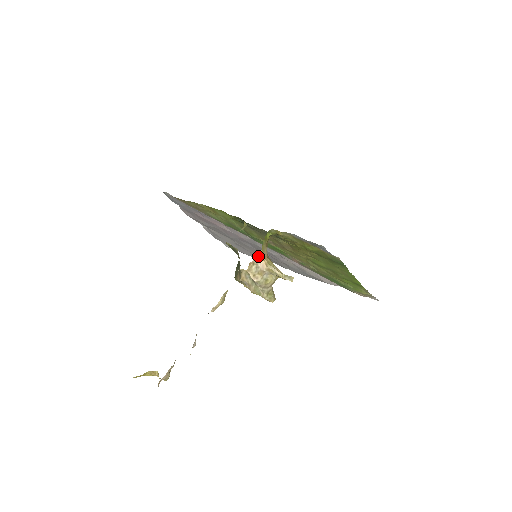
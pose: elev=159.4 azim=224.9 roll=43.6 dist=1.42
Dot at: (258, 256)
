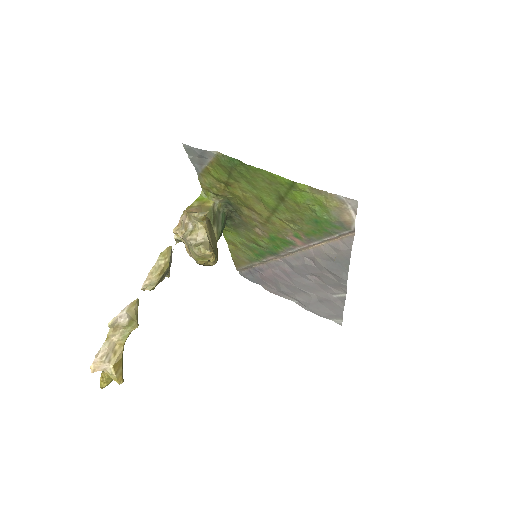
Dot at: (183, 213)
